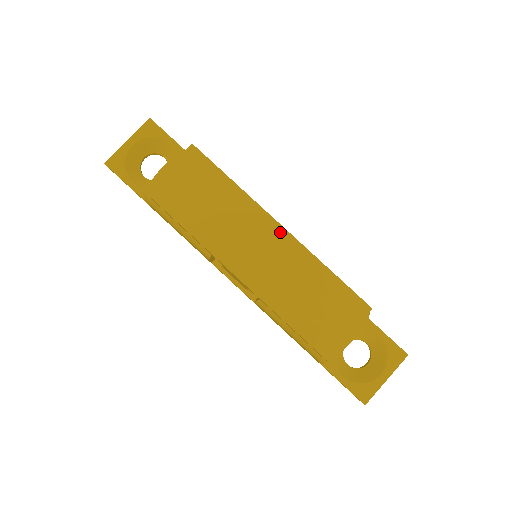
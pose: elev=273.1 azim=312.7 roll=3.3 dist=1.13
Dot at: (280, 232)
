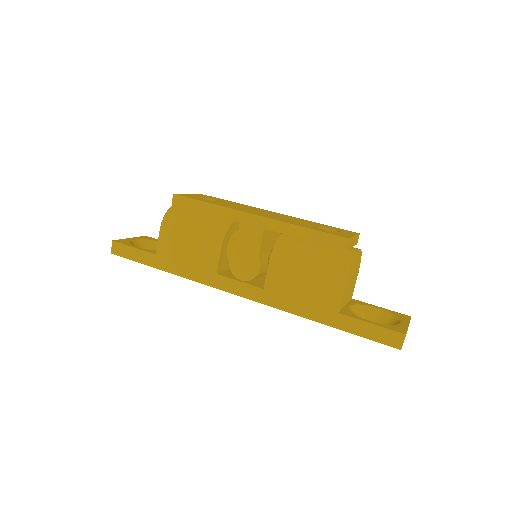
Dot at: (275, 213)
